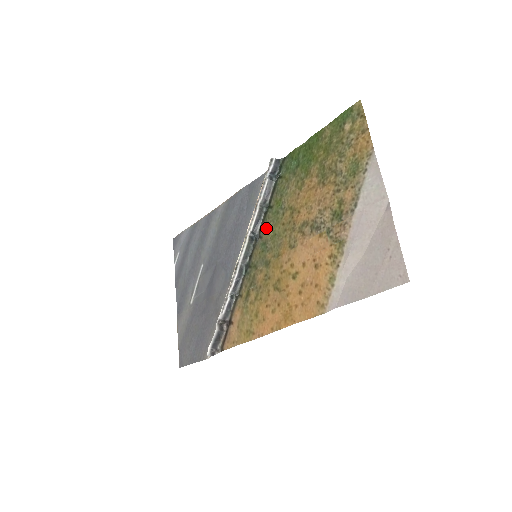
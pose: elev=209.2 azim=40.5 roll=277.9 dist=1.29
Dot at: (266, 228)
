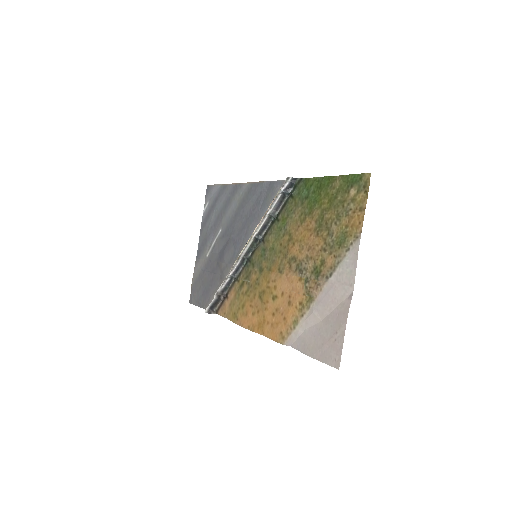
Dot at: (269, 237)
